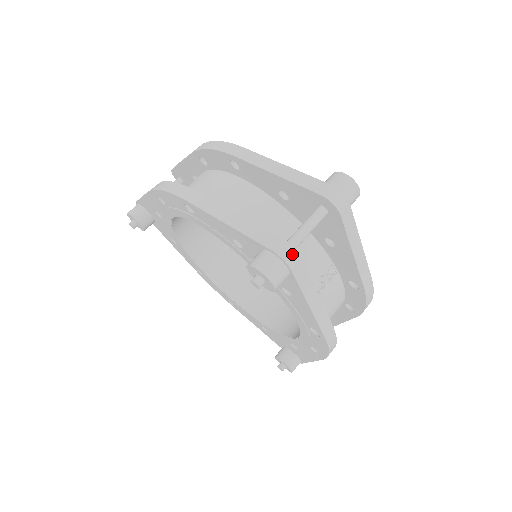
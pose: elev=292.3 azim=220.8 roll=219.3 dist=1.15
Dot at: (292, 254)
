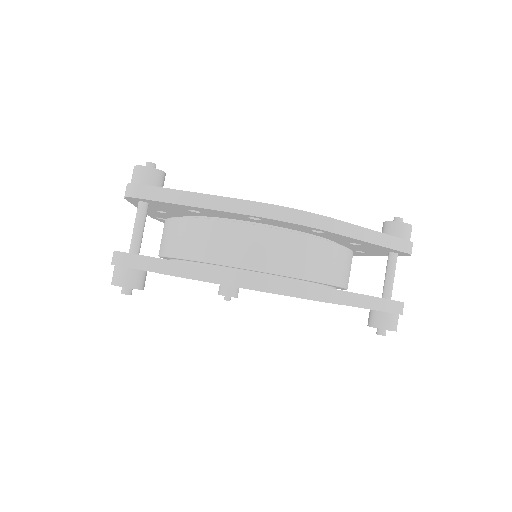
Dot at: (403, 307)
